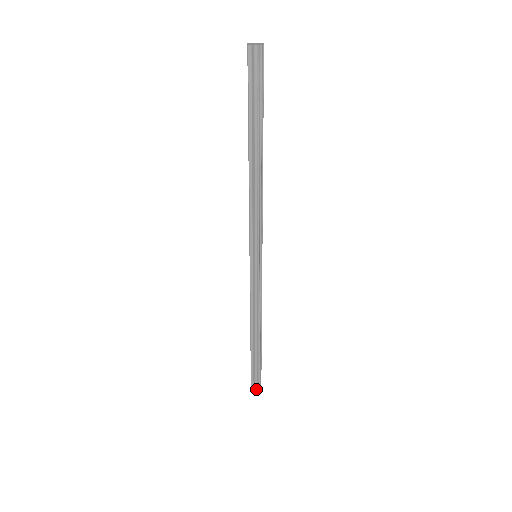
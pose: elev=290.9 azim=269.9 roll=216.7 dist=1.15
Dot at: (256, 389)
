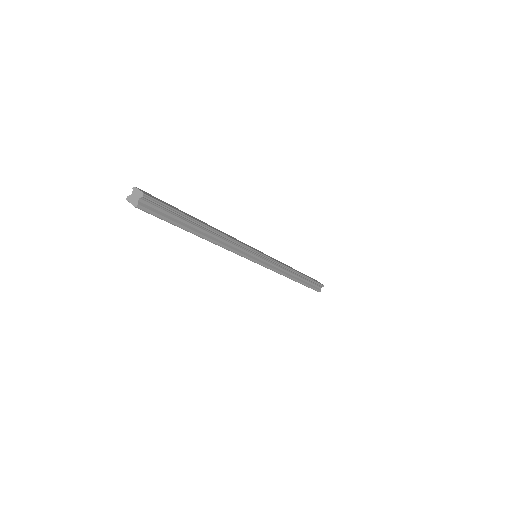
Dot at: (320, 288)
